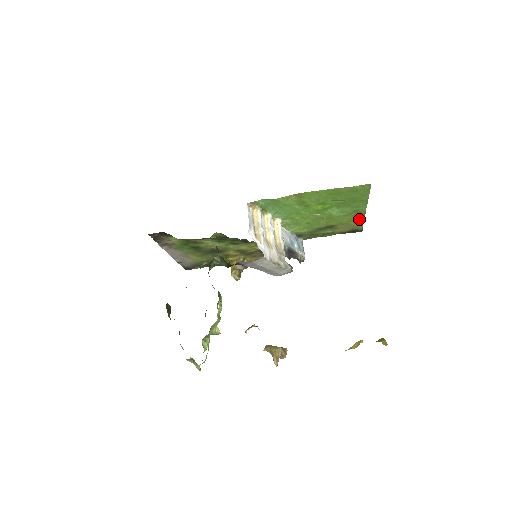
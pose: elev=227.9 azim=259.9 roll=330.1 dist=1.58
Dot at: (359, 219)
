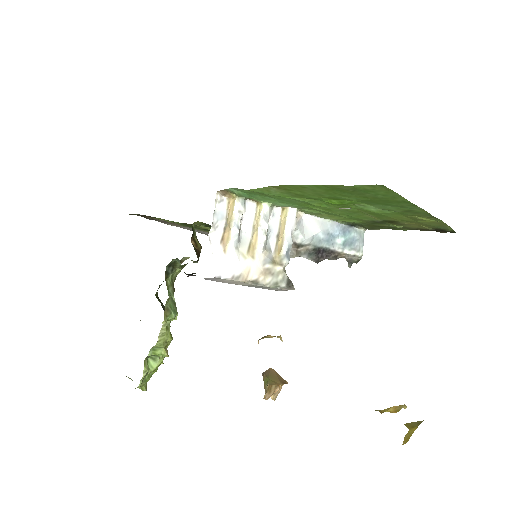
Dot at: (431, 219)
